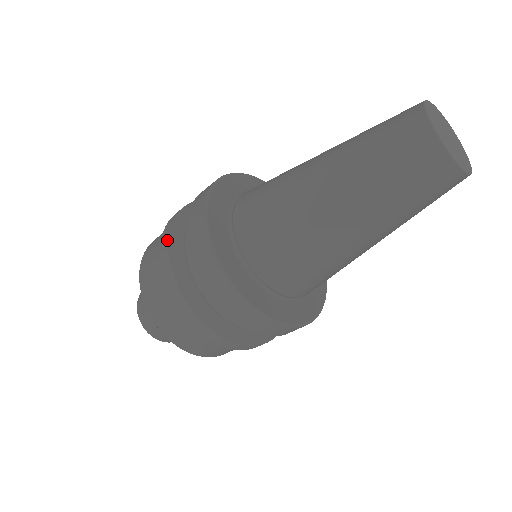
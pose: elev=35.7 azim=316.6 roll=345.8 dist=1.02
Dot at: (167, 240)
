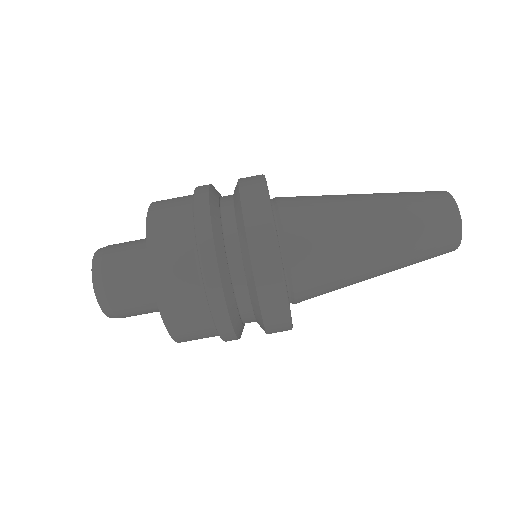
Dot at: occluded
